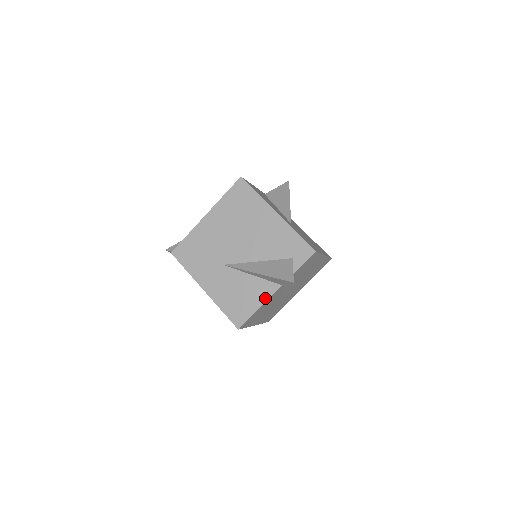
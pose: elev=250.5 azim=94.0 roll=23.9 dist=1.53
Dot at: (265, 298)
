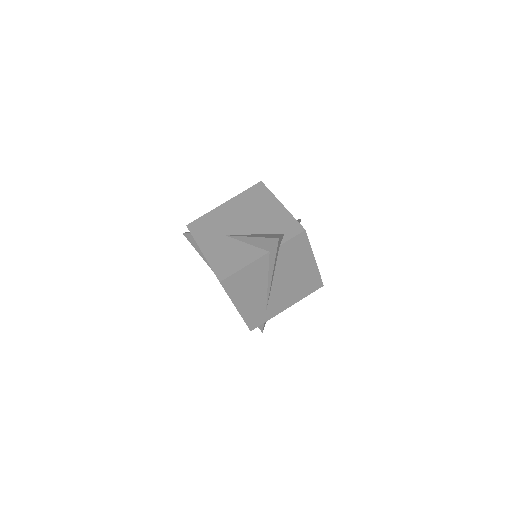
Dot at: (252, 260)
